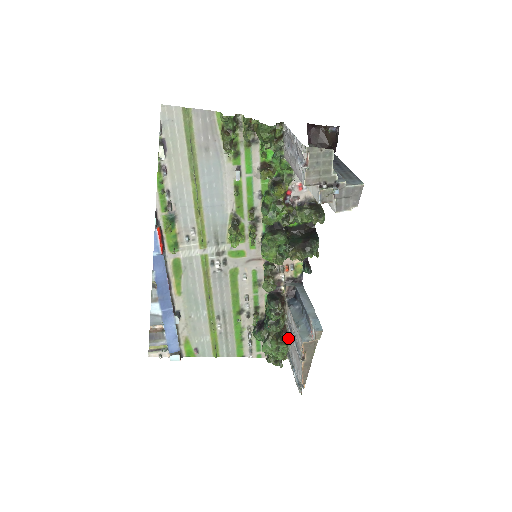
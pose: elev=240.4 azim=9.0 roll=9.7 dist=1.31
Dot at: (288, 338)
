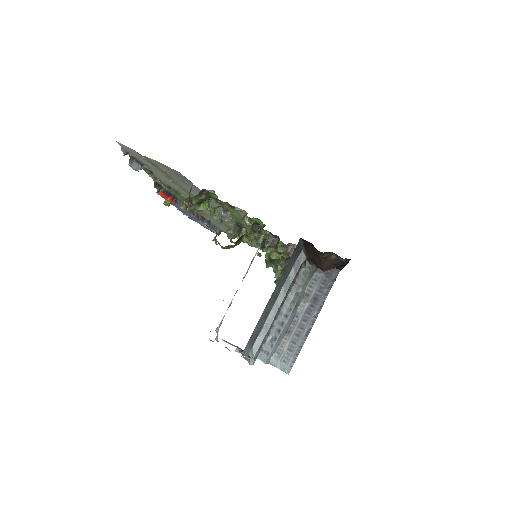
Dot at: occluded
